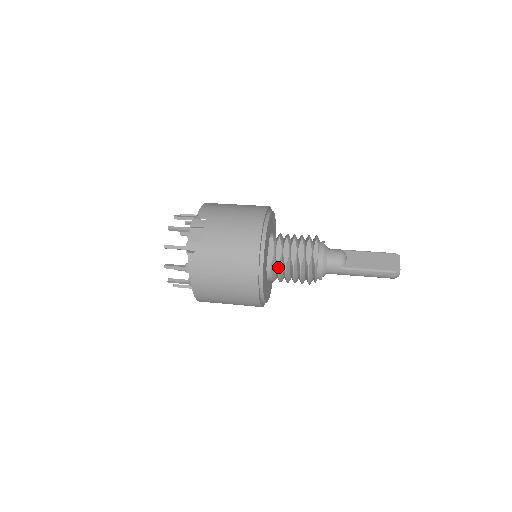
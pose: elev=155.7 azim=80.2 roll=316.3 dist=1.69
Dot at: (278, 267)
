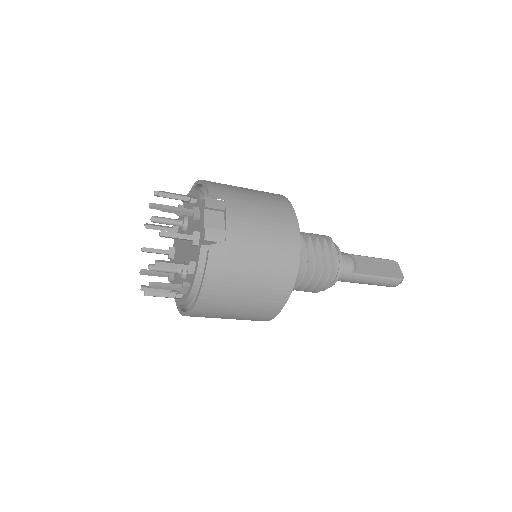
Dot at: occluded
